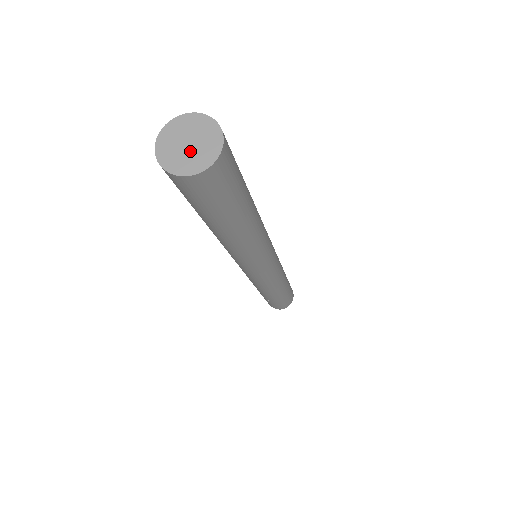
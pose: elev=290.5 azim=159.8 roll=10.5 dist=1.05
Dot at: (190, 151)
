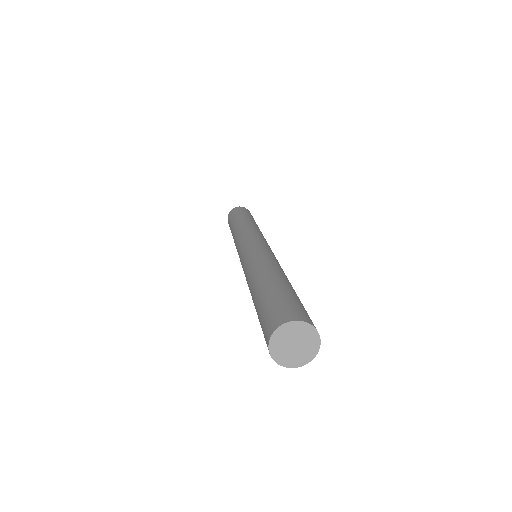
Dot at: (292, 350)
